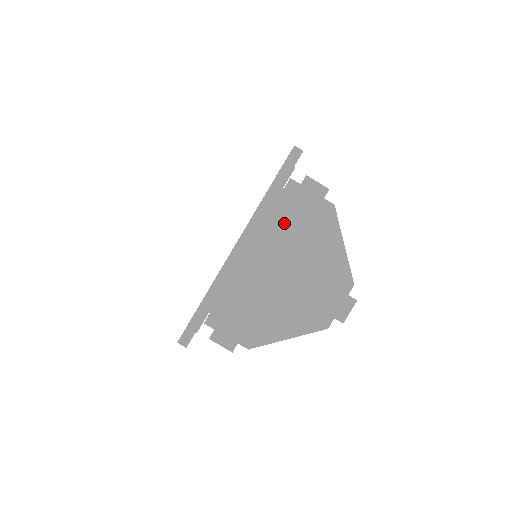
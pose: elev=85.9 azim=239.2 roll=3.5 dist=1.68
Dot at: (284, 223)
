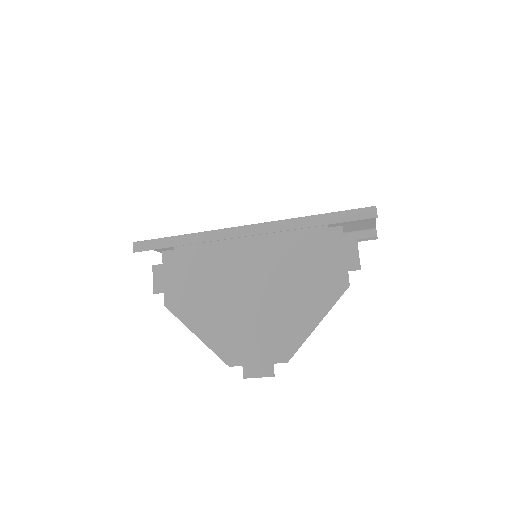
Dot at: (296, 252)
